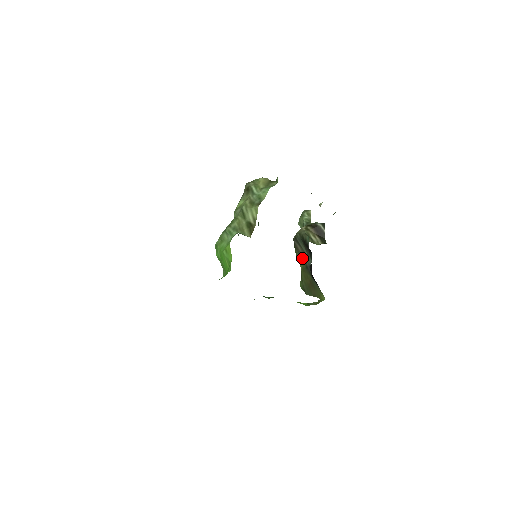
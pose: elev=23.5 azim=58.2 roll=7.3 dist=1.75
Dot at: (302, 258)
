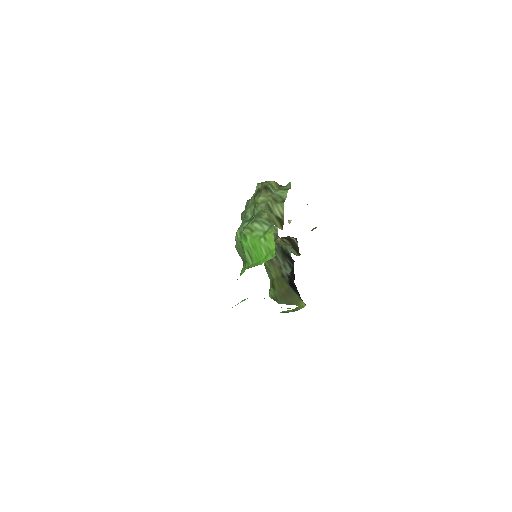
Dot at: (276, 268)
